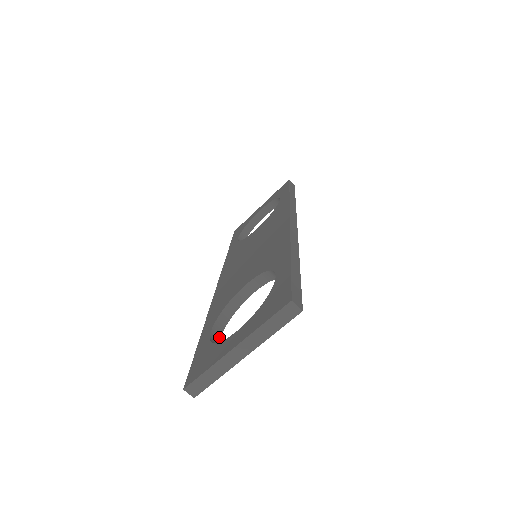
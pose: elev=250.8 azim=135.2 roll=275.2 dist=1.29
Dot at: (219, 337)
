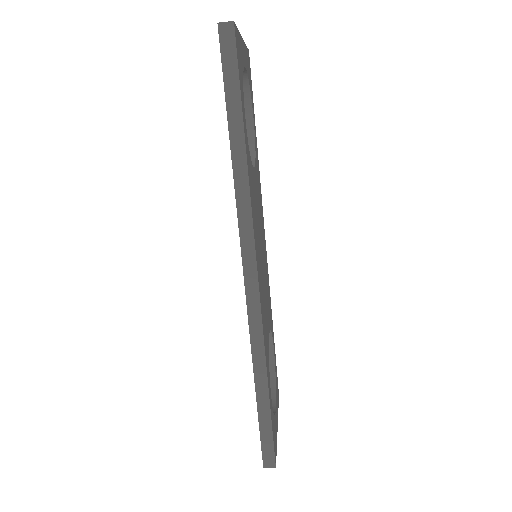
Dot at: (272, 349)
